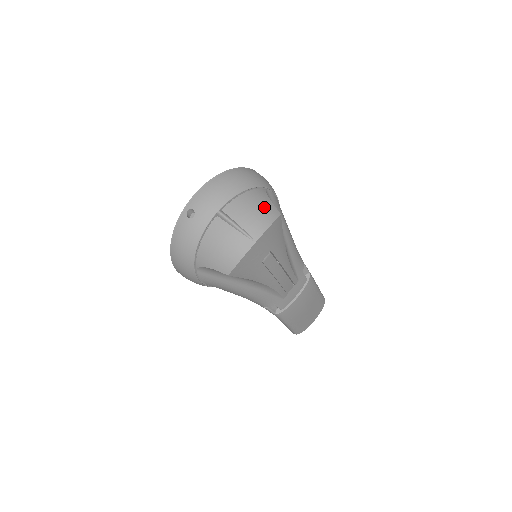
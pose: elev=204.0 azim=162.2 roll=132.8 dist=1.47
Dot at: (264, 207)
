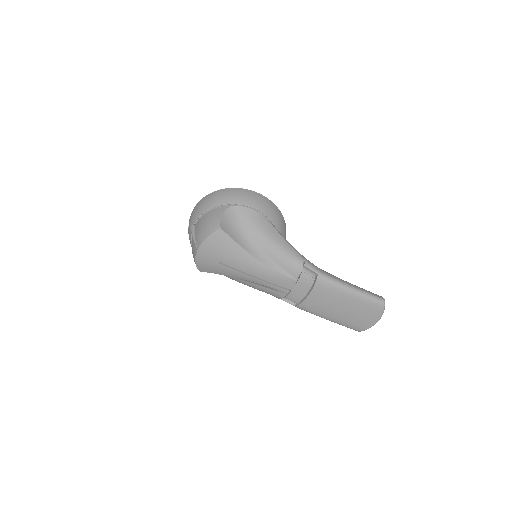
Dot at: (211, 223)
